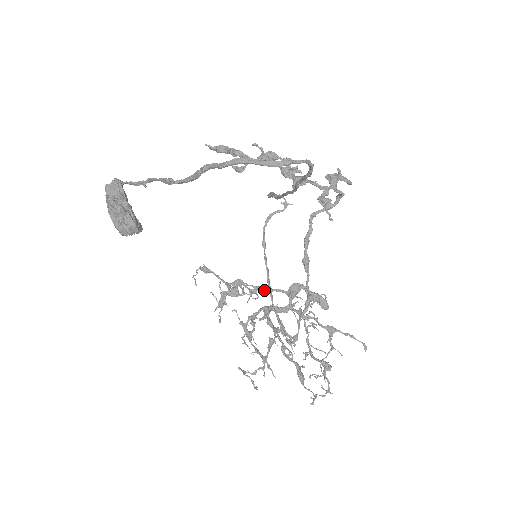
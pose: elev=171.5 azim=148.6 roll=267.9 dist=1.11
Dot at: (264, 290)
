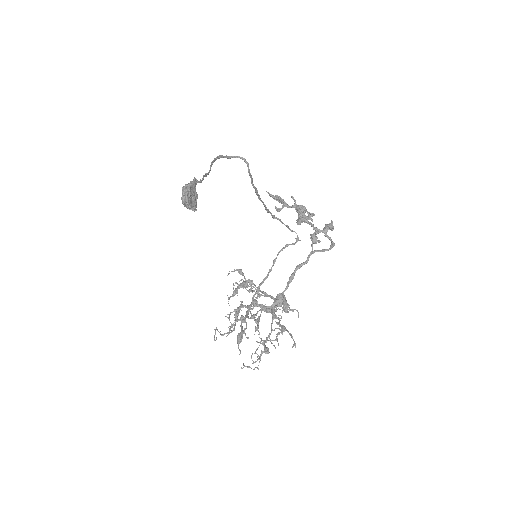
Dot at: (265, 296)
